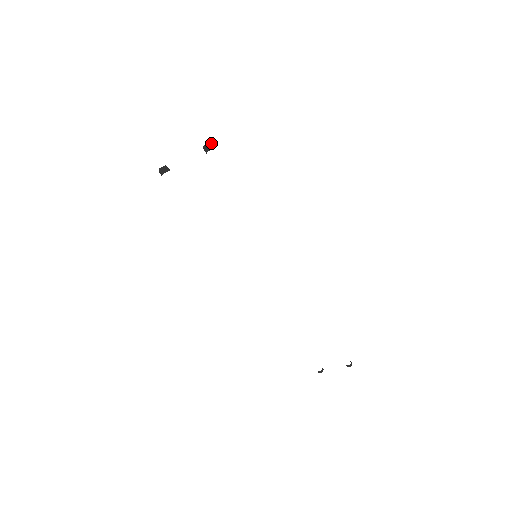
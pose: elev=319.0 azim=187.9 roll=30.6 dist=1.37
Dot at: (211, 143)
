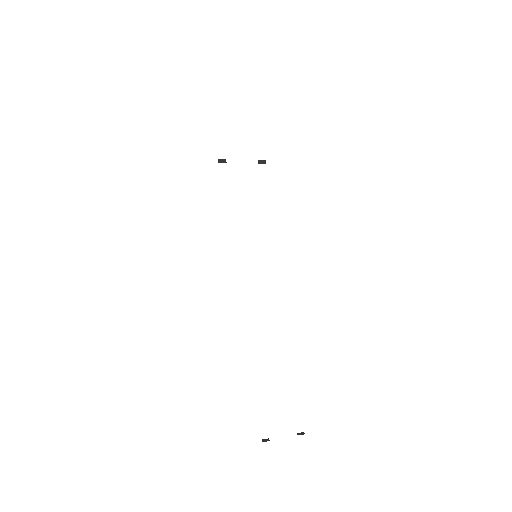
Dot at: (263, 160)
